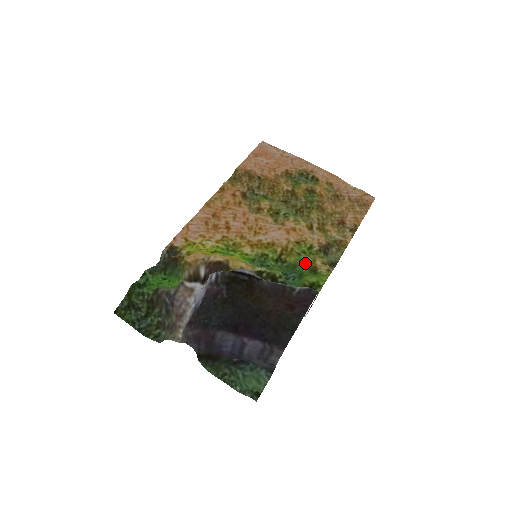
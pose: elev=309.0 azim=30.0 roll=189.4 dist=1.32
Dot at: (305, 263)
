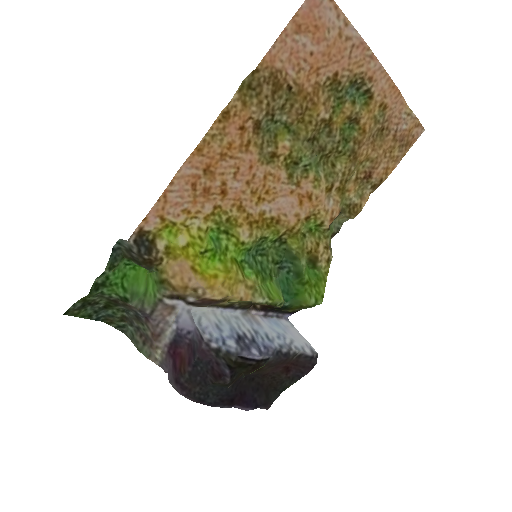
Dot at: (307, 254)
